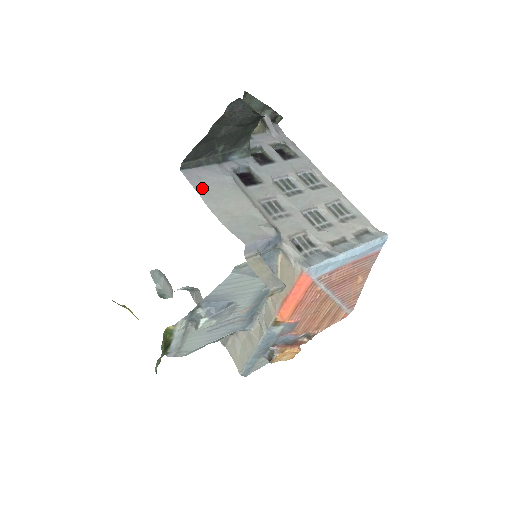
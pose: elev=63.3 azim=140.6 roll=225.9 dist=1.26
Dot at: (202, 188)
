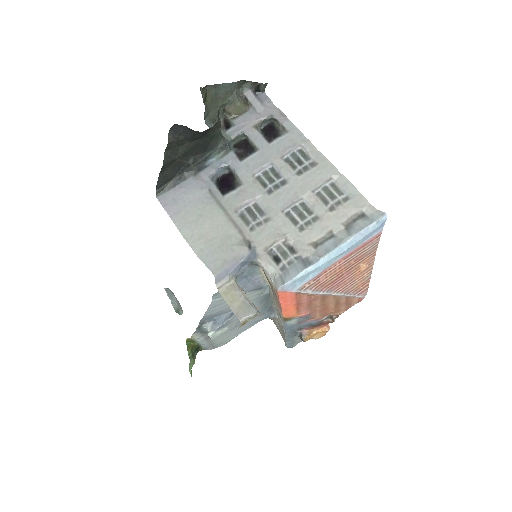
Dot at: (177, 213)
